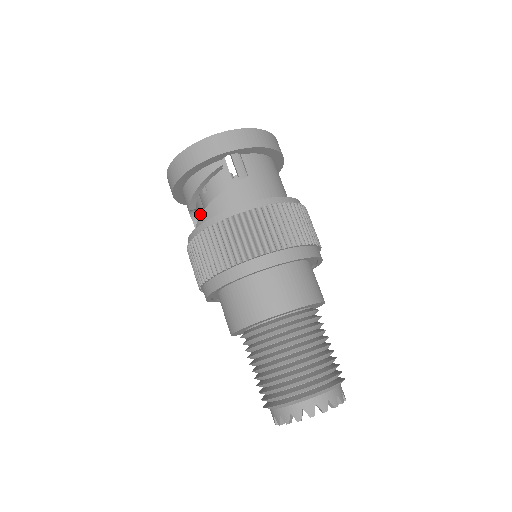
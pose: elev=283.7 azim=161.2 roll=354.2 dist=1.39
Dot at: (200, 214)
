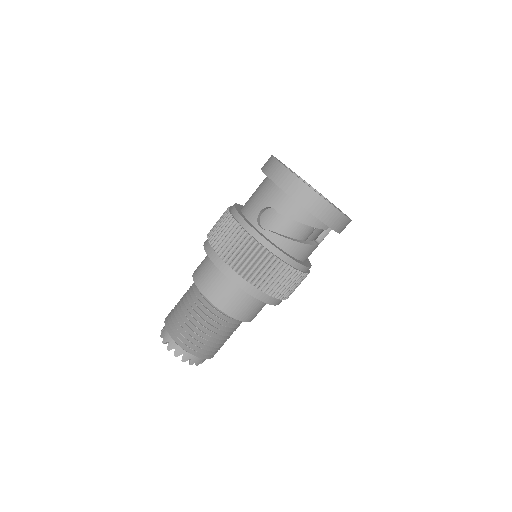
Dot at: occluded
